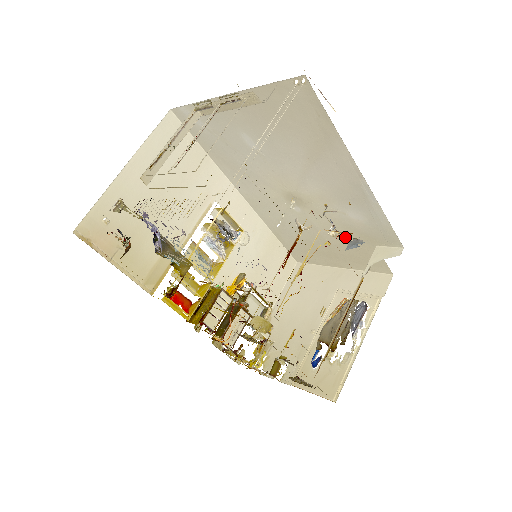
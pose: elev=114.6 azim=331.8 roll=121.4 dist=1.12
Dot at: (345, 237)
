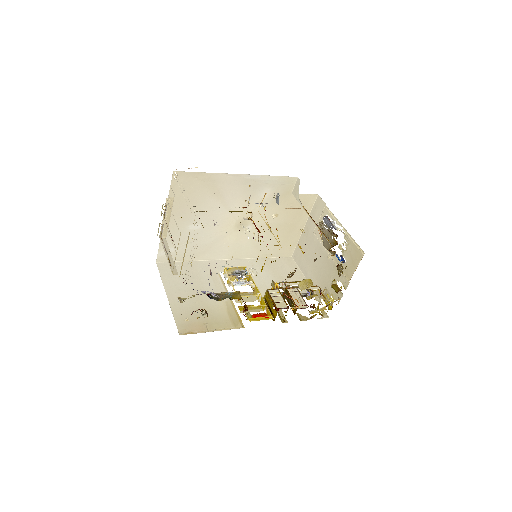
Dot at: (279, 209)
